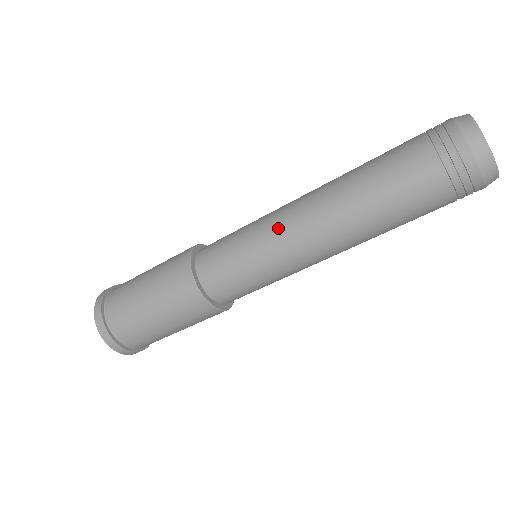
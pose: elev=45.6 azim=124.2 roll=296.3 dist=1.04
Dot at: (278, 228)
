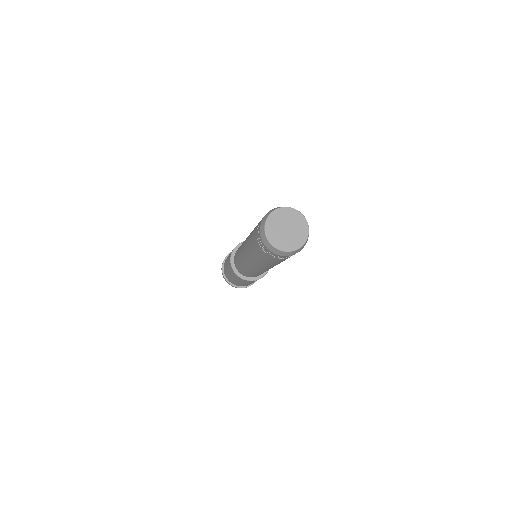
Dot at: (248, 267)
